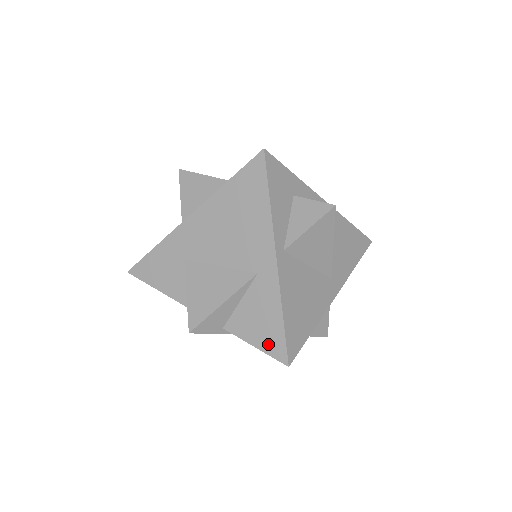
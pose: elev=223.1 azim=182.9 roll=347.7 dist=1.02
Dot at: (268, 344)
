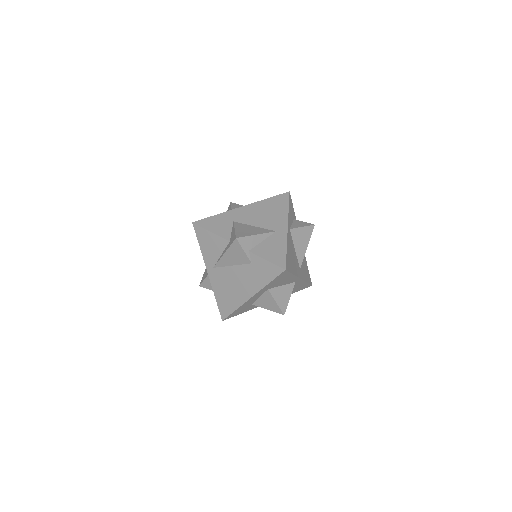
Dot at: (275, 259)
